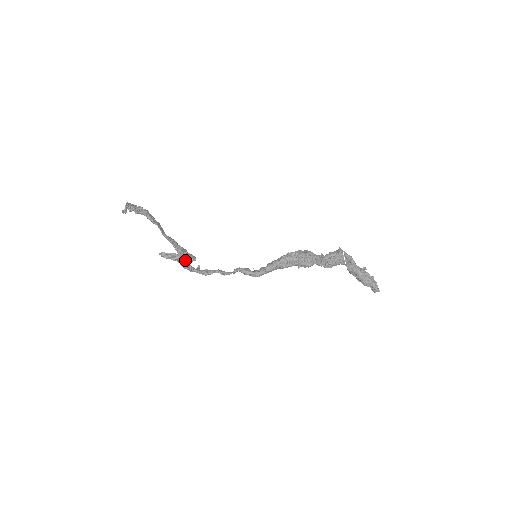
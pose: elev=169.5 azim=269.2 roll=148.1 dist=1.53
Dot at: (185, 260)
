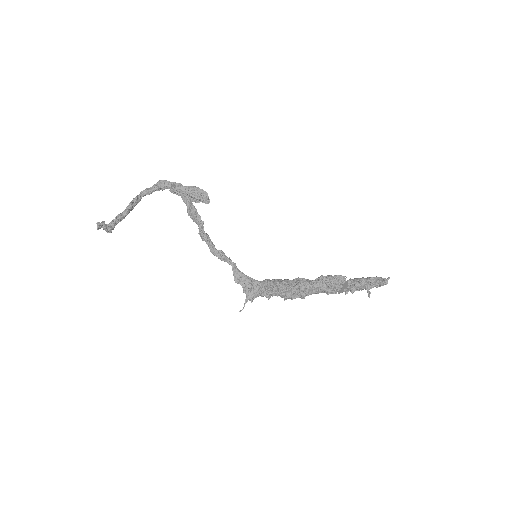
Dot at: (200, 194)
